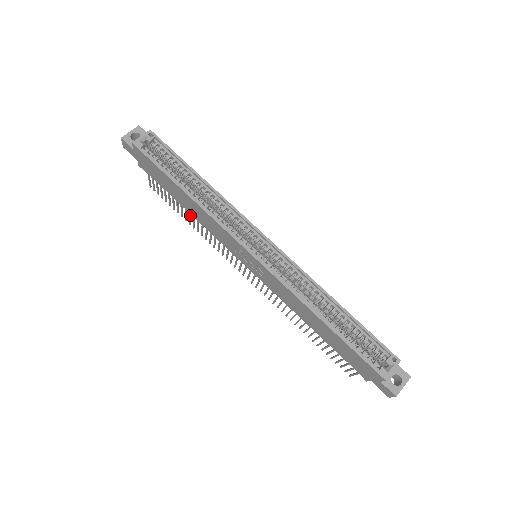
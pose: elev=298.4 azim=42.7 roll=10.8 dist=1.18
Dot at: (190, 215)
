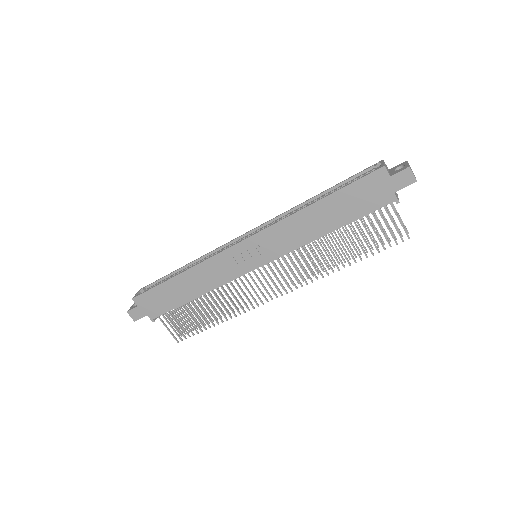
Dot at: (208, 309)
